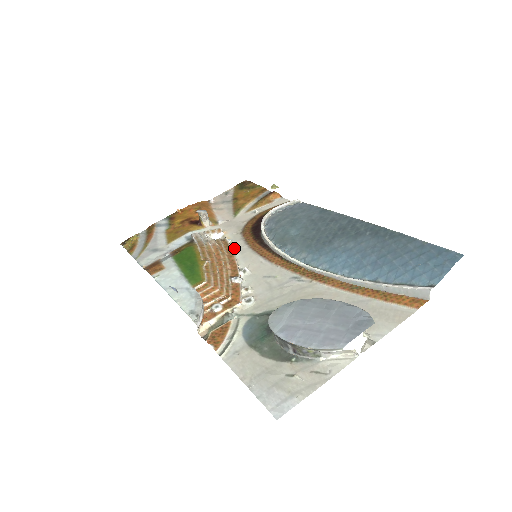
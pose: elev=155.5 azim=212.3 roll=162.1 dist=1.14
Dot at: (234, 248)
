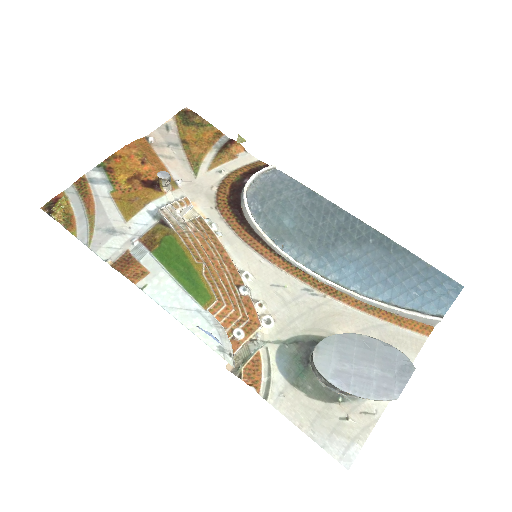
Dot at: (219, 235)
